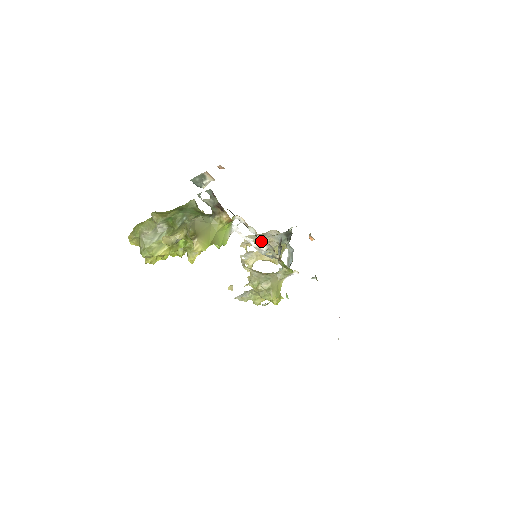
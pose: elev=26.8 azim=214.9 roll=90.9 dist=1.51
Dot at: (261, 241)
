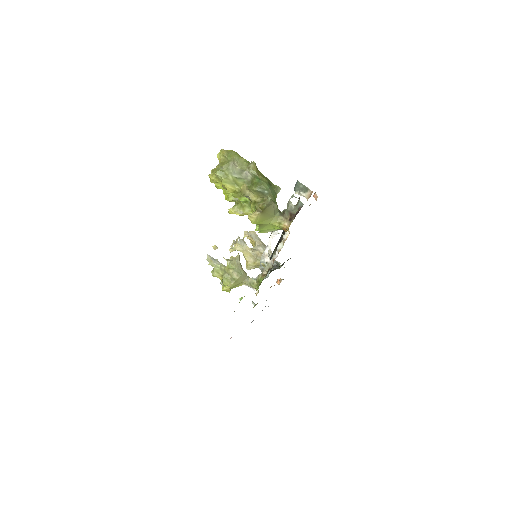
Dot at: (258, 246)
